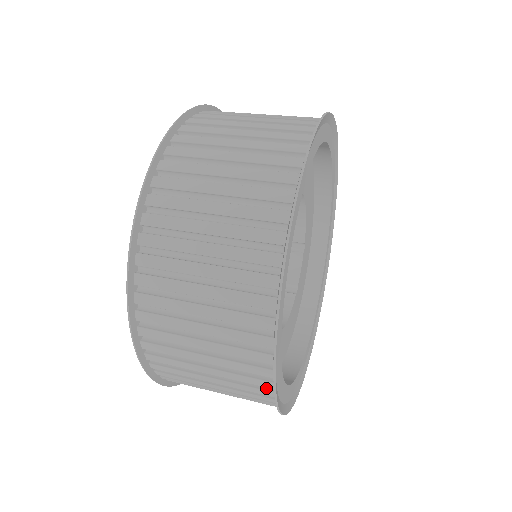
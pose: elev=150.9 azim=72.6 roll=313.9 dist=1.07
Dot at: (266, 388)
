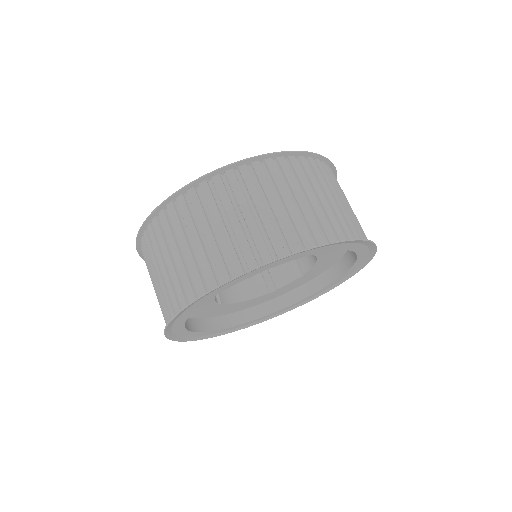
Dot at: occluded
